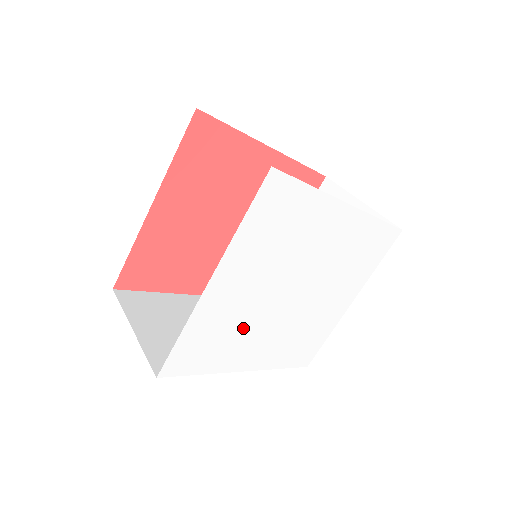
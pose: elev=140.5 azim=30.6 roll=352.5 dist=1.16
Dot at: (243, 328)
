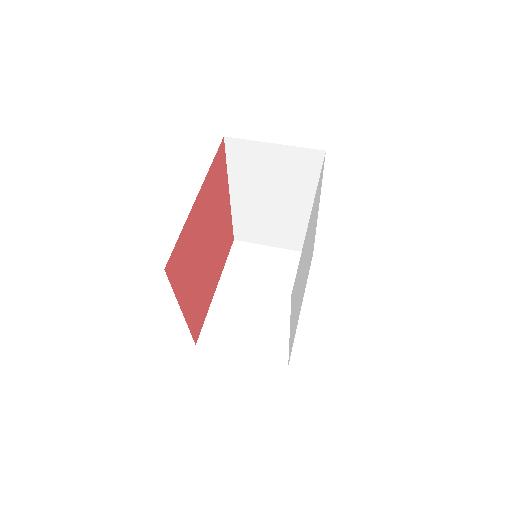
Dot at: (300, 280)
